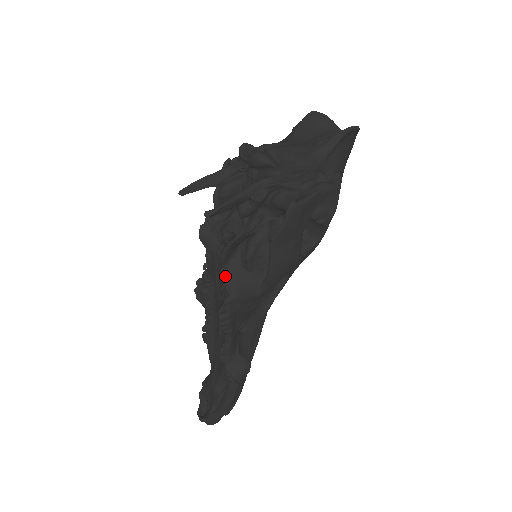
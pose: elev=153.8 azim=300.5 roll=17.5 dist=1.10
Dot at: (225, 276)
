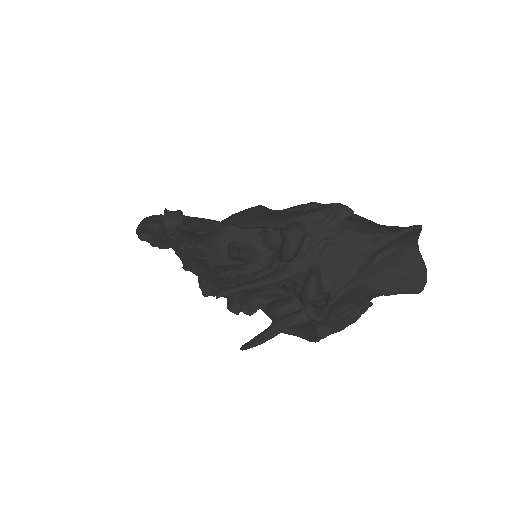
Dot at: (224, 296)
